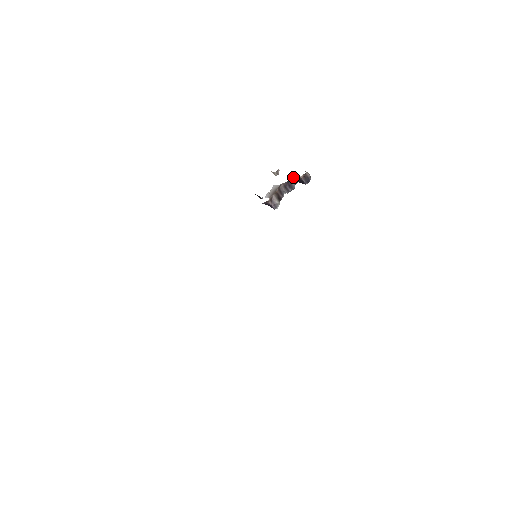
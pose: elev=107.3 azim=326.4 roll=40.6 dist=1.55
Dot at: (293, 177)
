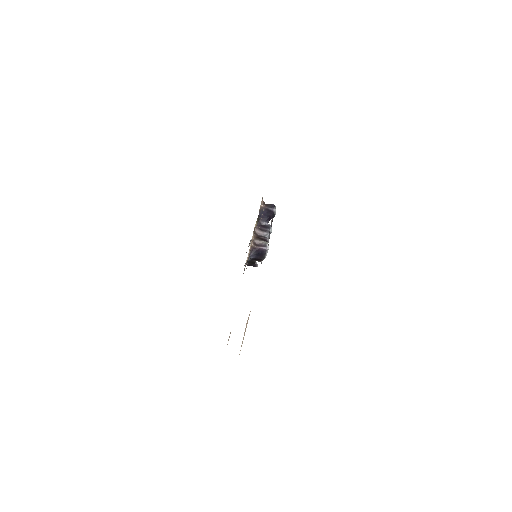
Dot at: occluded
